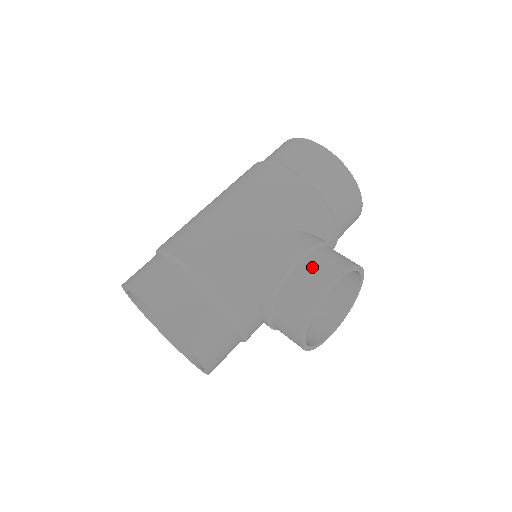
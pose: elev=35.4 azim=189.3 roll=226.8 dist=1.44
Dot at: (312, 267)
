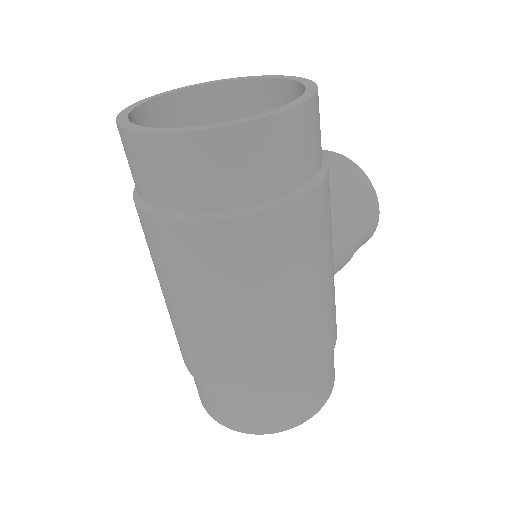
Dot at: (365, 224)
